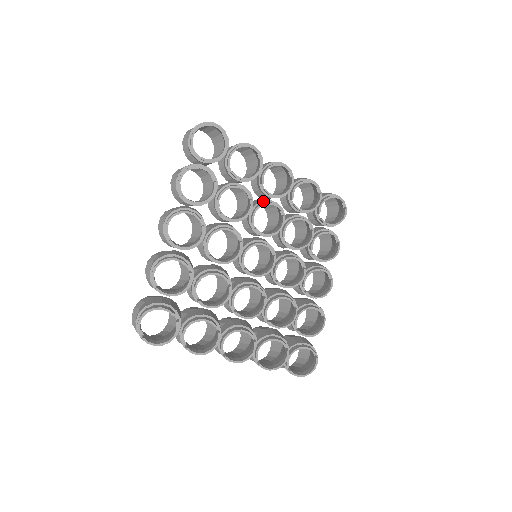
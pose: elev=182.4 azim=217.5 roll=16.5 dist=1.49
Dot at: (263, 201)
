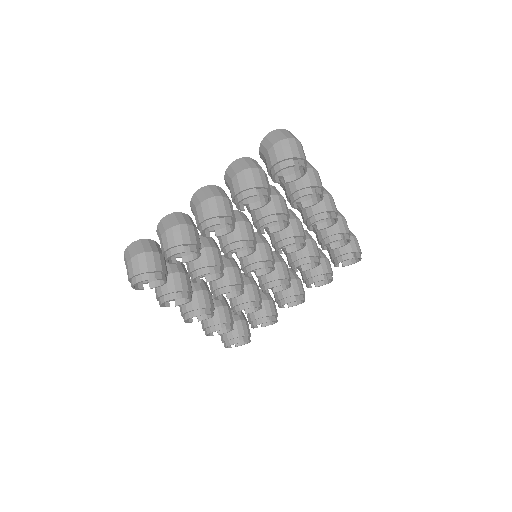
Dot at: (223, 247)
